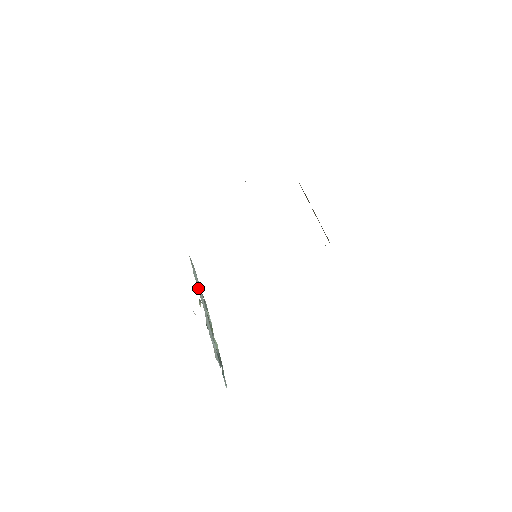
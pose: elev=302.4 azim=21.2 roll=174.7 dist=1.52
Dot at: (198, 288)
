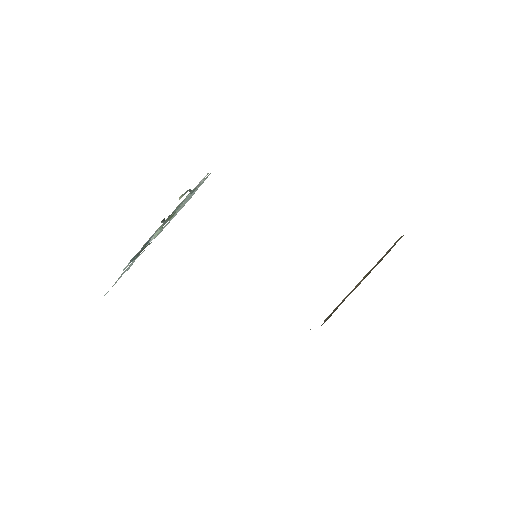
Dot at: (174, 215)
